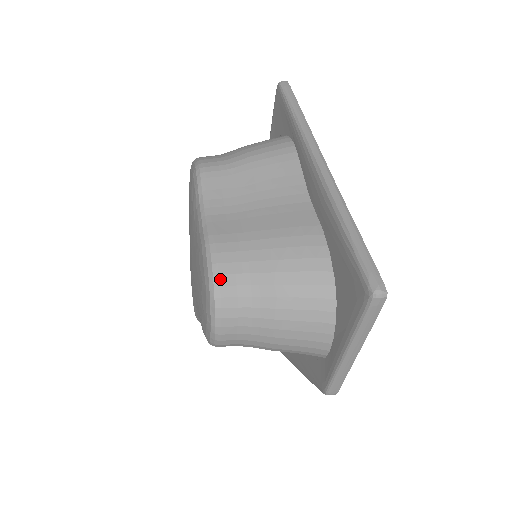
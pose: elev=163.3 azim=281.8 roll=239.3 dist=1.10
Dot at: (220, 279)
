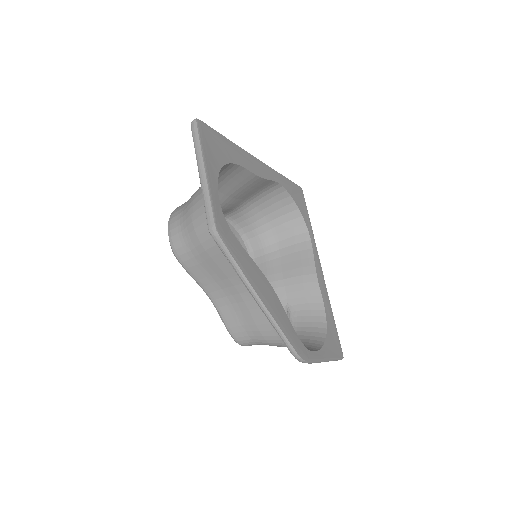
Dot at: occluded
